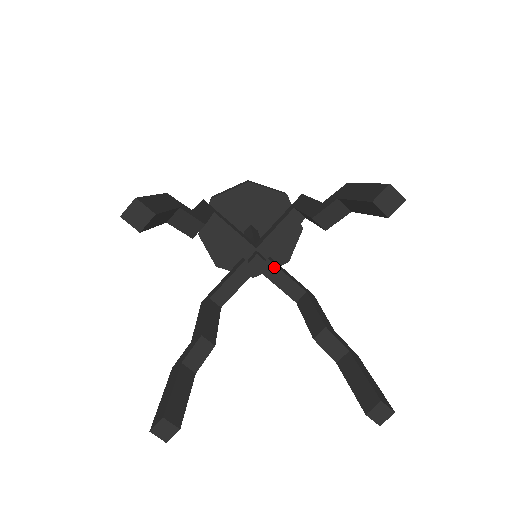
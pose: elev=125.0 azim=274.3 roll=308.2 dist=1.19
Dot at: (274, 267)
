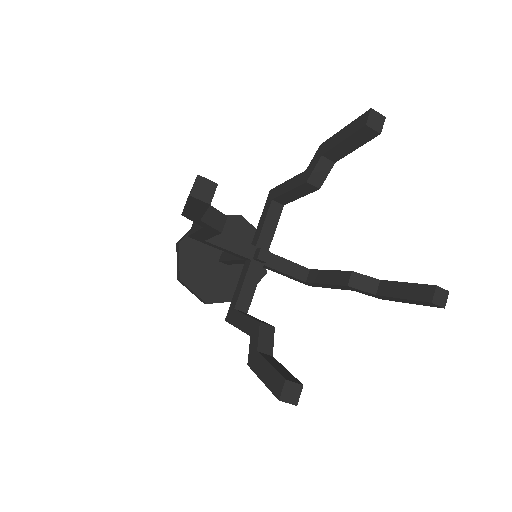
Dot at: (276, 257)
